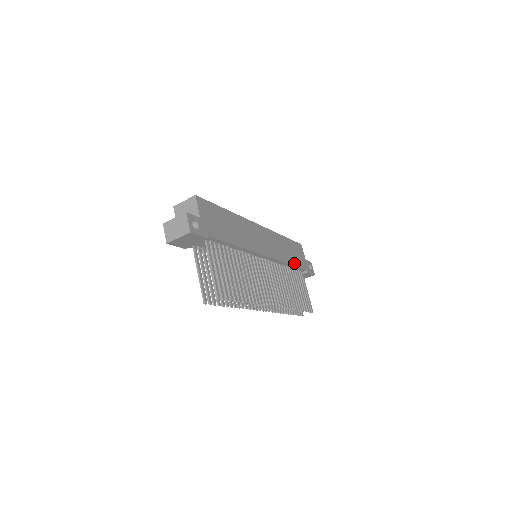
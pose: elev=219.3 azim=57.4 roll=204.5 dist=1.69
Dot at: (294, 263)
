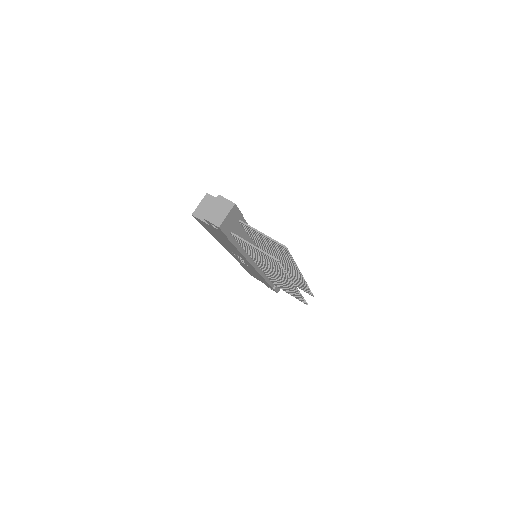
Dot at: occluded
